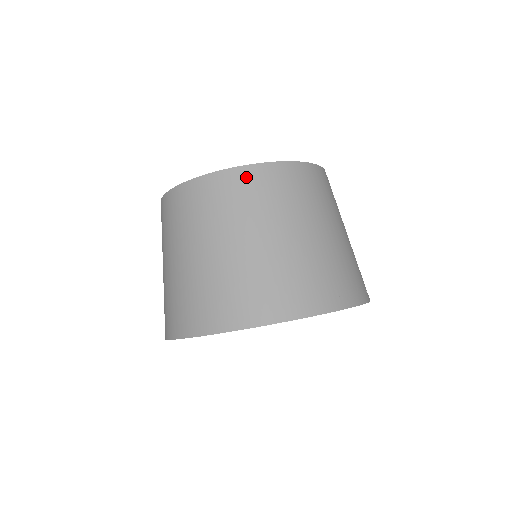
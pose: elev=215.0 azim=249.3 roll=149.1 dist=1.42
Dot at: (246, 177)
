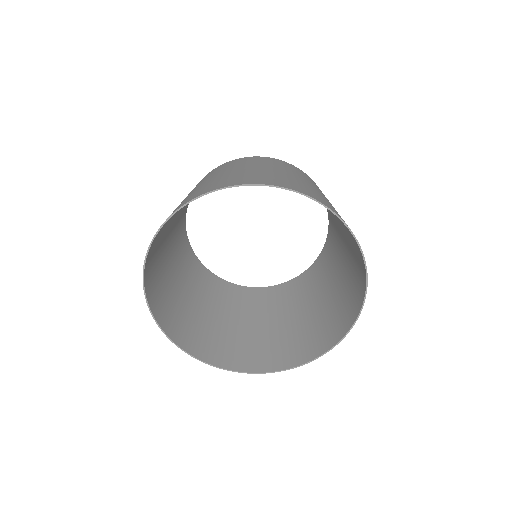
Dot at: (286, 163)
